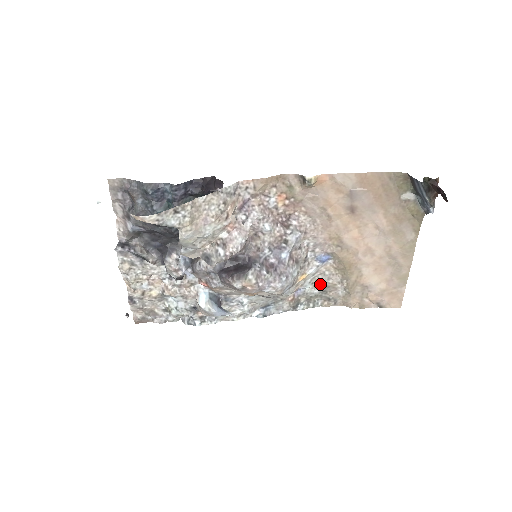
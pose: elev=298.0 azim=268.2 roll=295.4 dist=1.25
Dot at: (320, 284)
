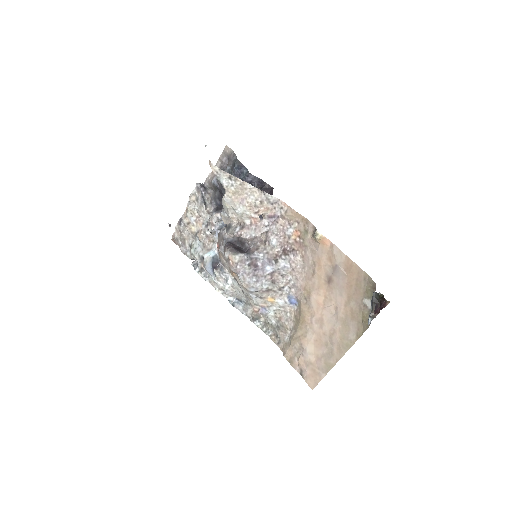
Dot at: (280, 319)
